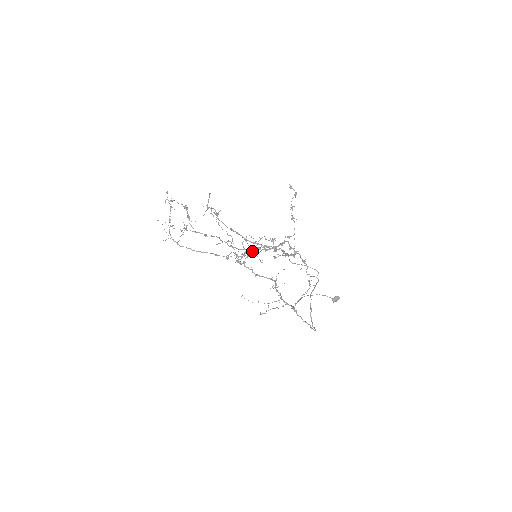
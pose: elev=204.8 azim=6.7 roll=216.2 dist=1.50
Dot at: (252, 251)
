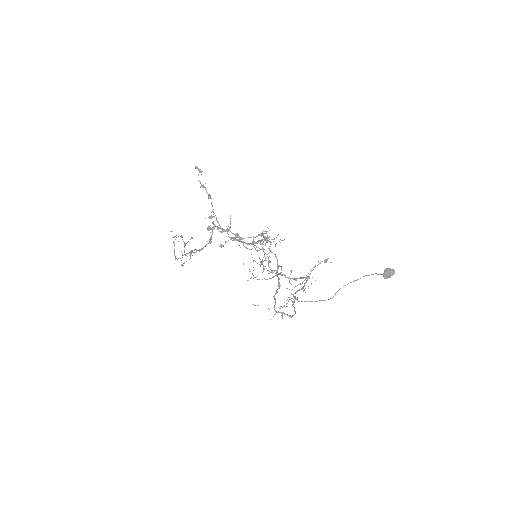
Dot at: (264, 253)
